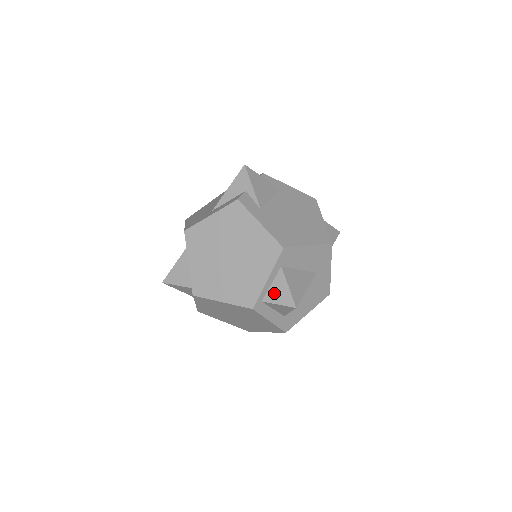
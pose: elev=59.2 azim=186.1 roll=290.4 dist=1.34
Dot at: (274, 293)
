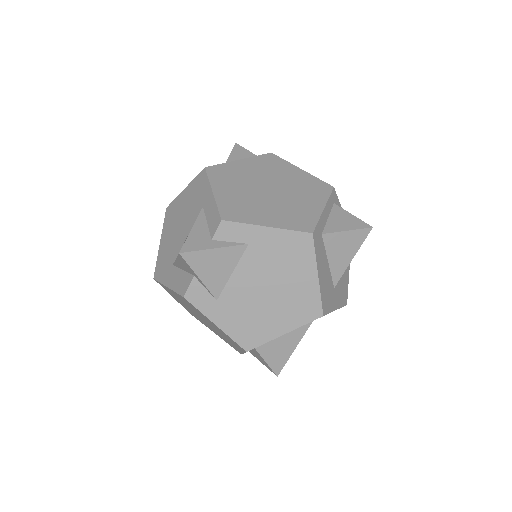
Dot at: (256, 356)
